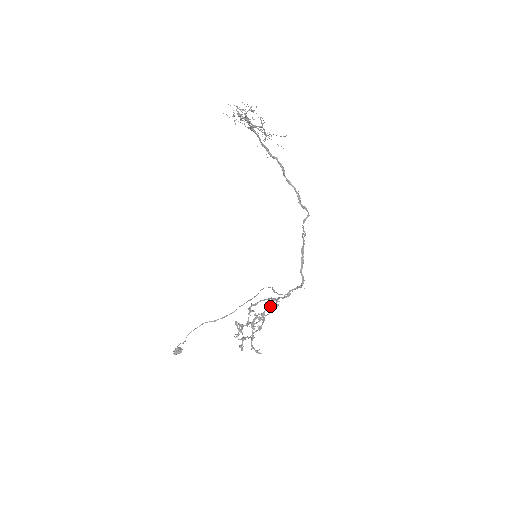
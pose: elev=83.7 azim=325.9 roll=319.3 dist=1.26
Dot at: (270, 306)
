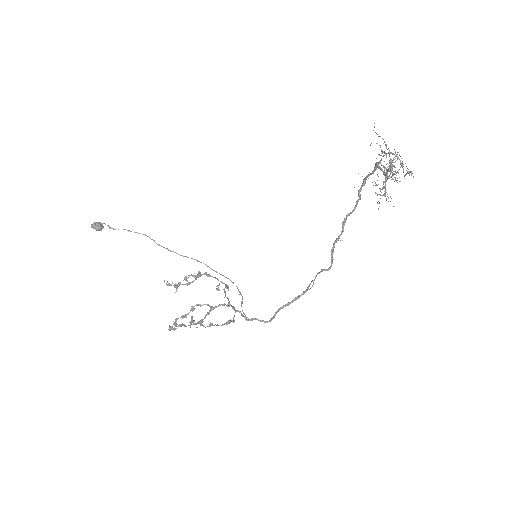
Dot at: (218, 288)
